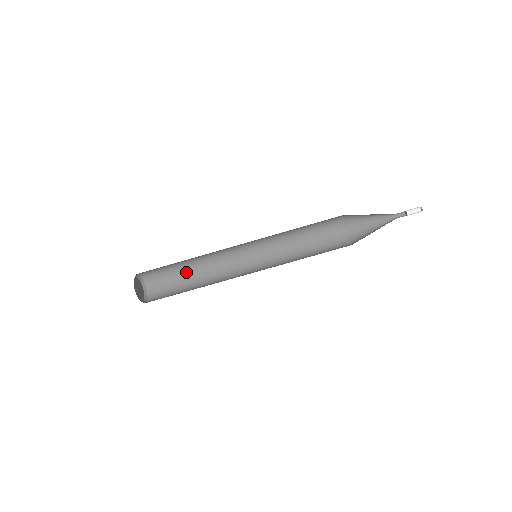
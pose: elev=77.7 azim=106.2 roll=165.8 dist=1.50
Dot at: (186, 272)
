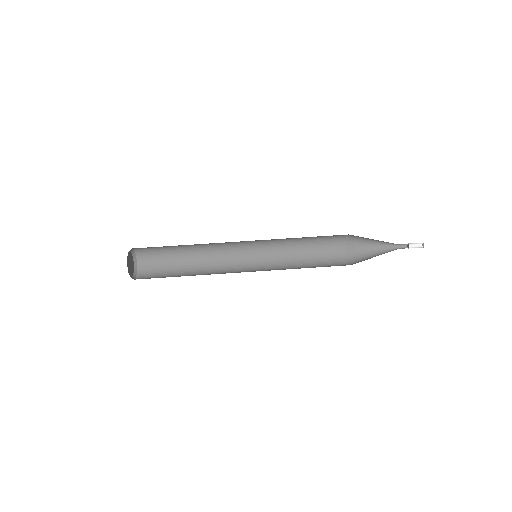
Dot at: (182, 261)
